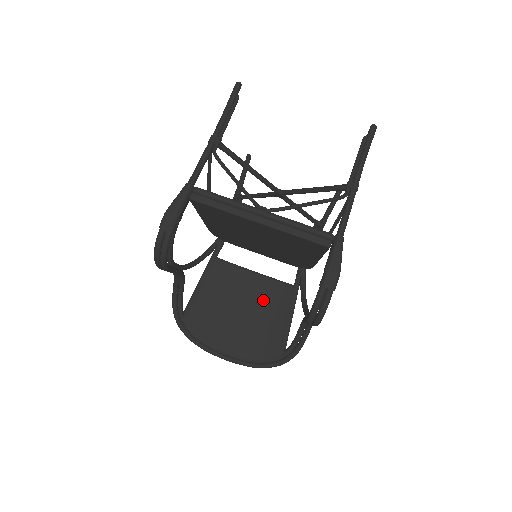
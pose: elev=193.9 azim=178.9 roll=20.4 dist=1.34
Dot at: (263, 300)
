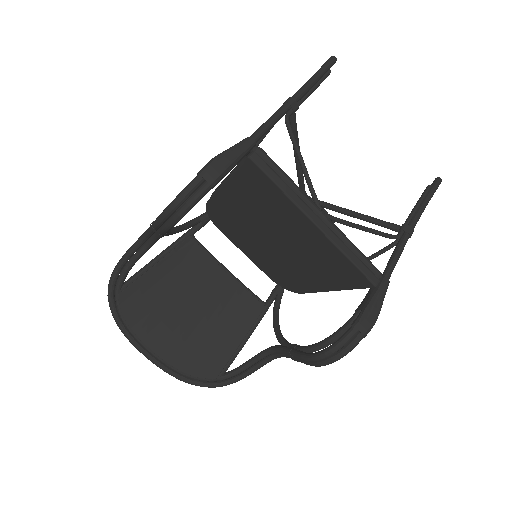
Dot at: (225, 306)
